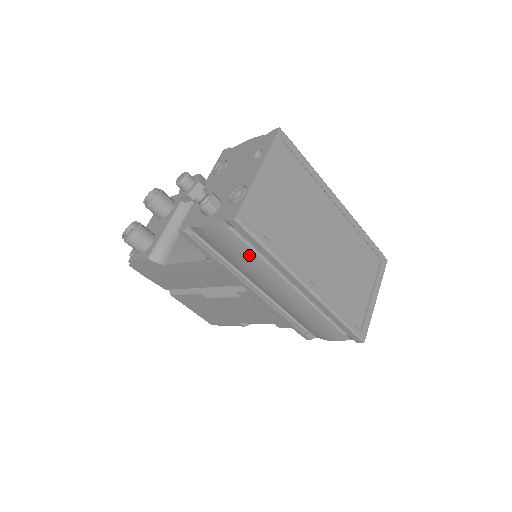
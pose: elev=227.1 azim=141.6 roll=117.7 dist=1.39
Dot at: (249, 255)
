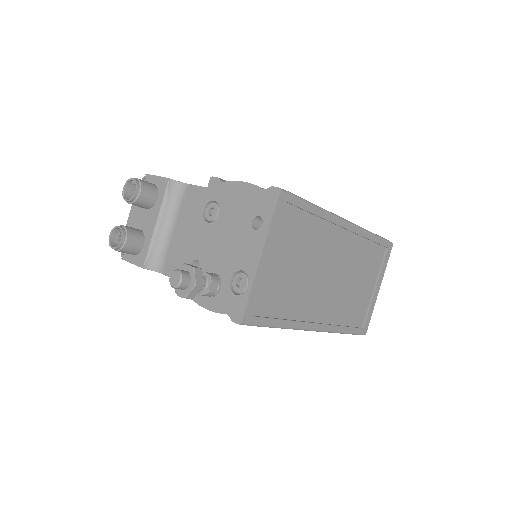
Dot at: occluded
